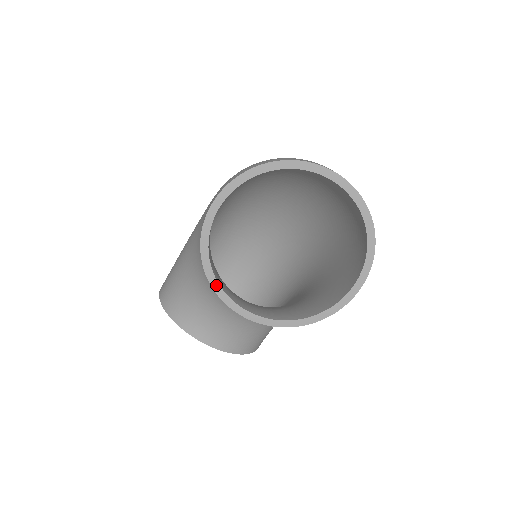
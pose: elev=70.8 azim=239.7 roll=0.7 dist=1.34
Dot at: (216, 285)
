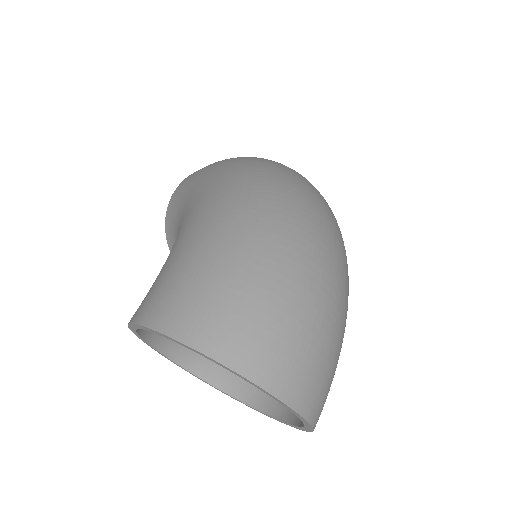
Dot at: (150, 346)
